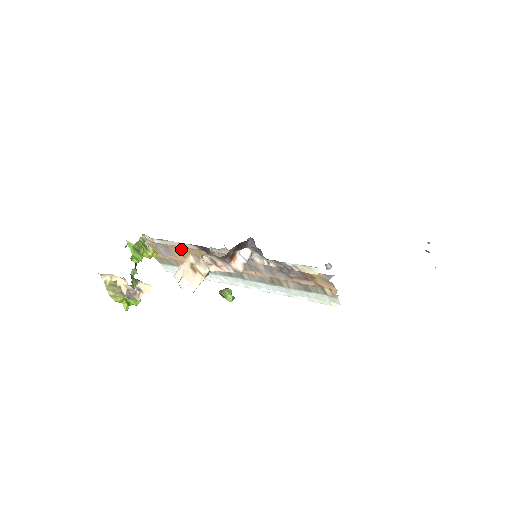
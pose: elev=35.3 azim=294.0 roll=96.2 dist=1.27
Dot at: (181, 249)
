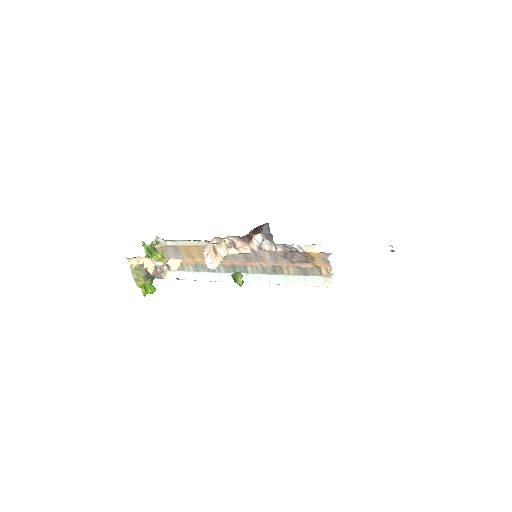
Dot at: (192, 249)
